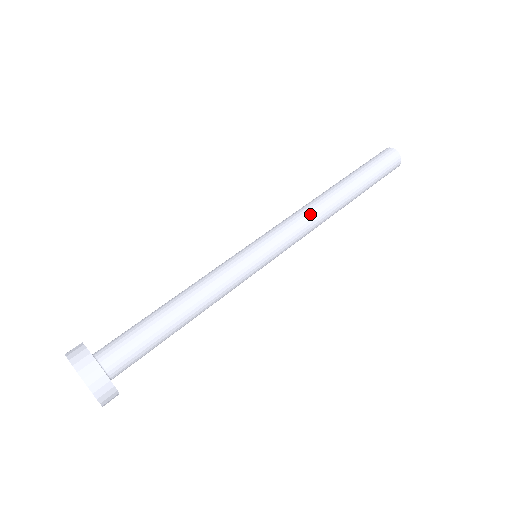
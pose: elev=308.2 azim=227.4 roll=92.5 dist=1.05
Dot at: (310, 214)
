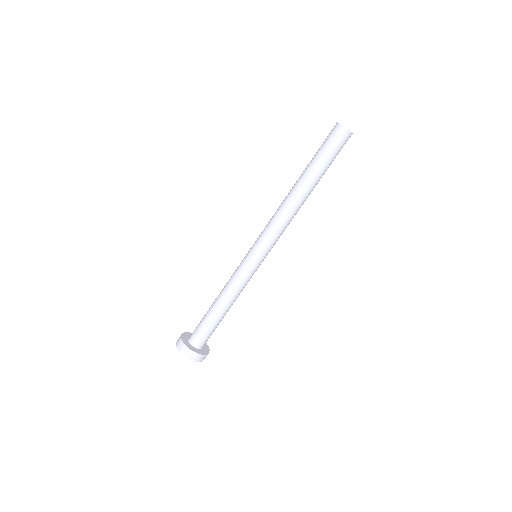
Dot at: (285, 220)
